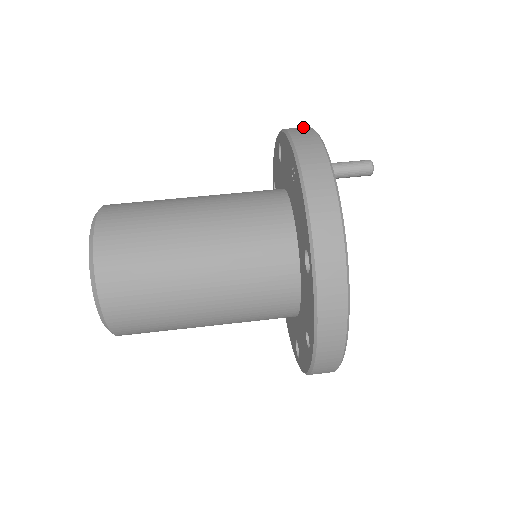
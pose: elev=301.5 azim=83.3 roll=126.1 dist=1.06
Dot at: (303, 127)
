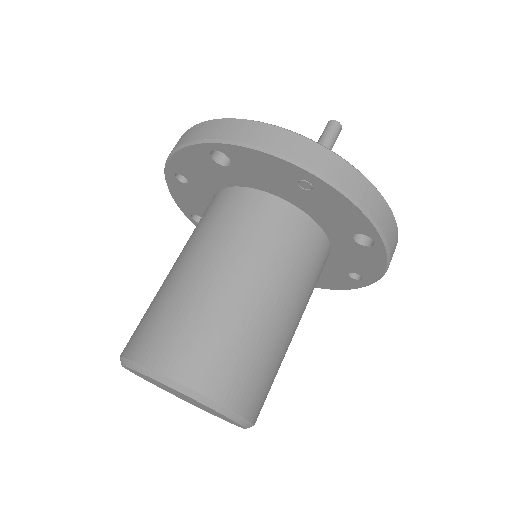
Dot at: (249, 126)
